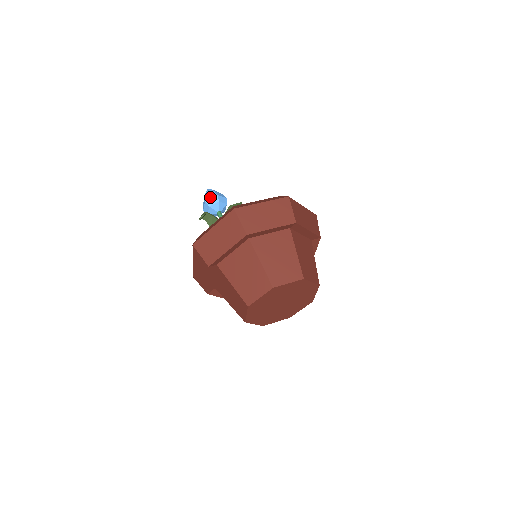
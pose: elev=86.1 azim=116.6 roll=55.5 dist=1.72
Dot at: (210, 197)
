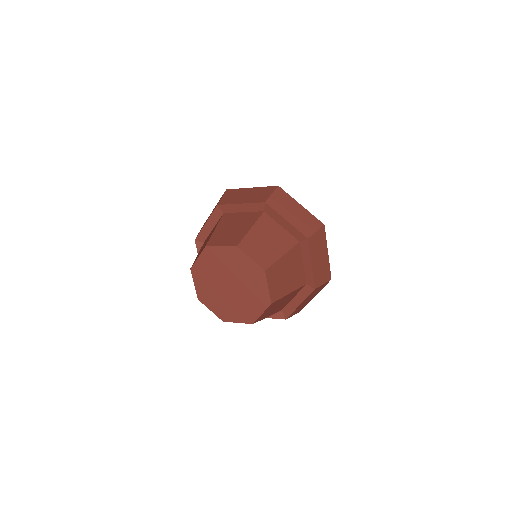
Dot at: occluded
